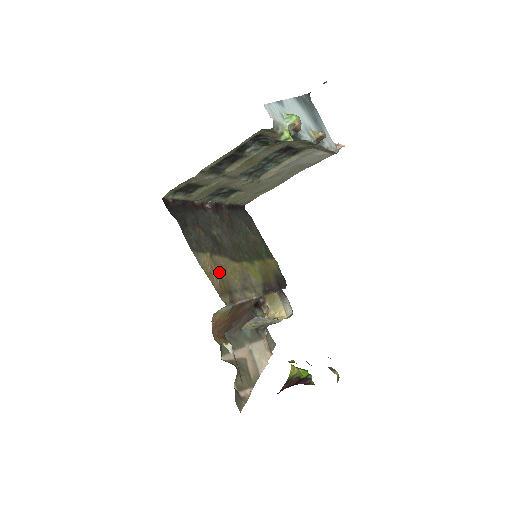
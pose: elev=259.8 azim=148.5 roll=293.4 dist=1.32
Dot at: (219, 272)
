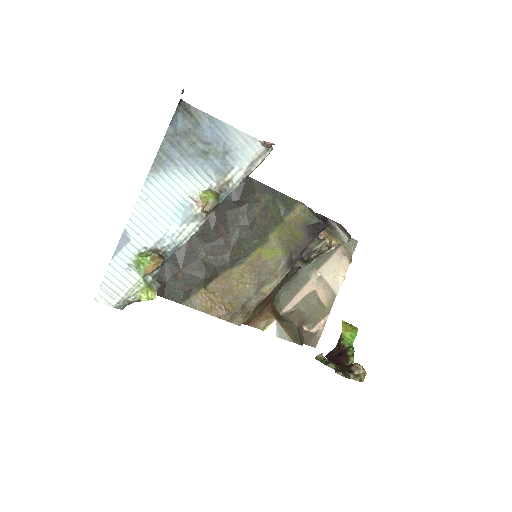
Dot at: (222, 296)
